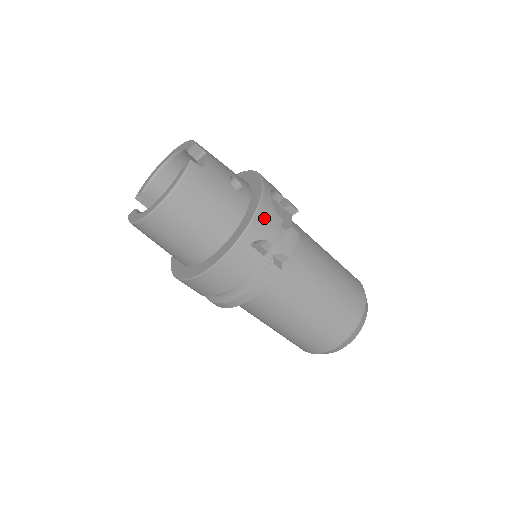
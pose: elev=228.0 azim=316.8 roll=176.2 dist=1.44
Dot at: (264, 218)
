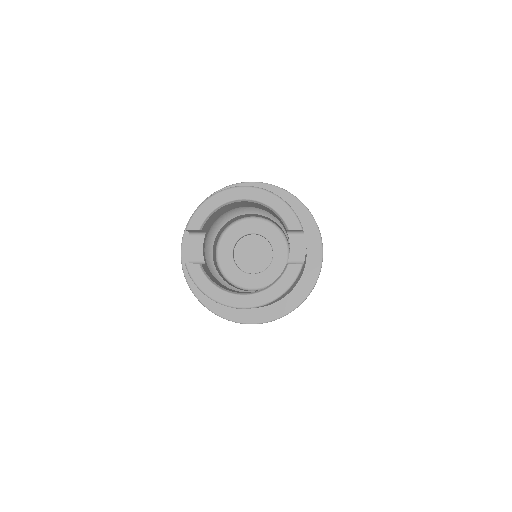
Dot at: occluded
